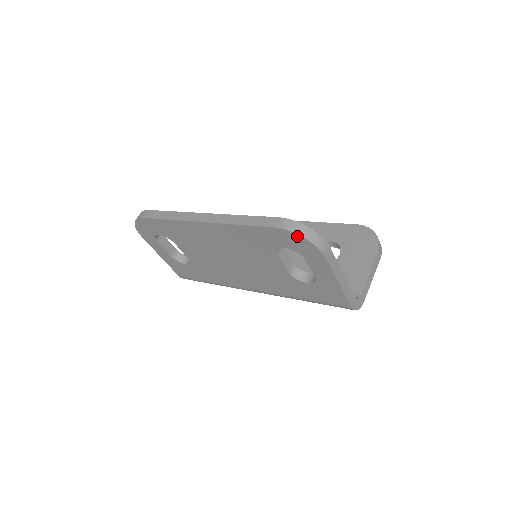
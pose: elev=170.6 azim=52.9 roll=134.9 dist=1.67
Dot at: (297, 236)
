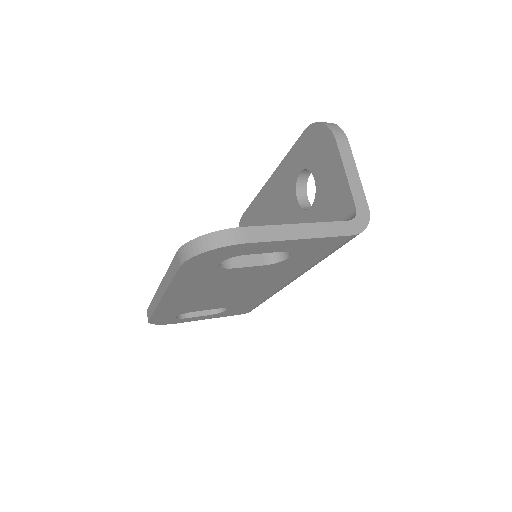
Dot at: (200, 256)
